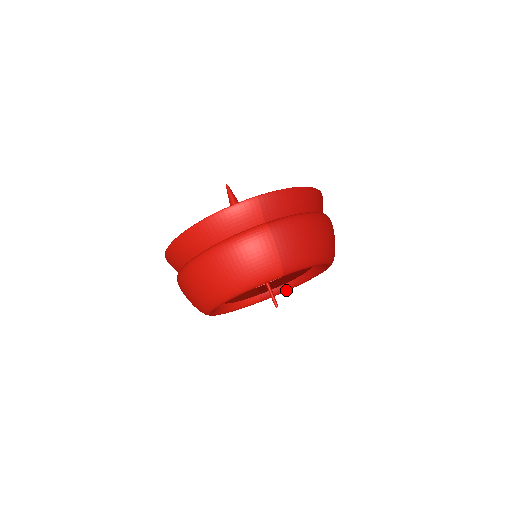
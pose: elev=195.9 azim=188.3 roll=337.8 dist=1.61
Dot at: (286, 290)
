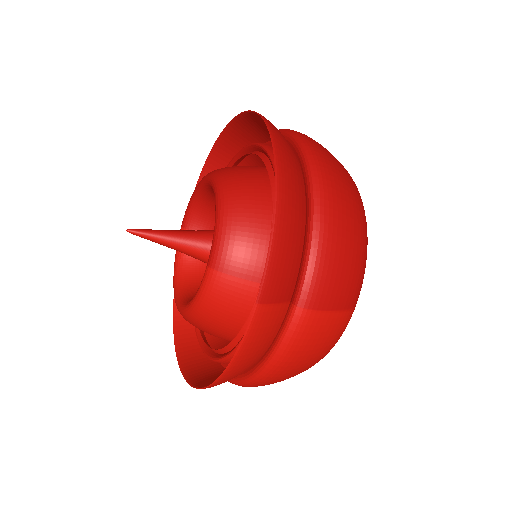
Dot at: occluded
